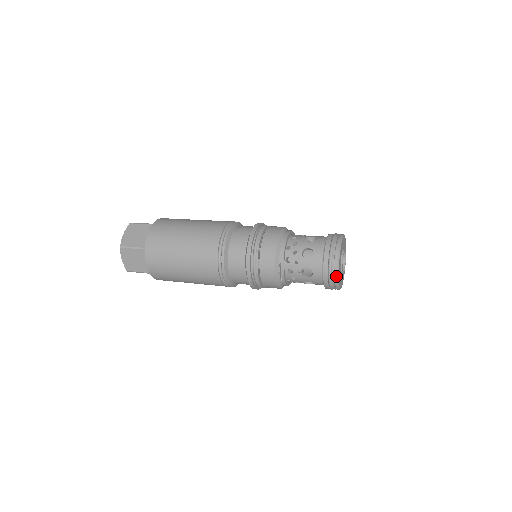
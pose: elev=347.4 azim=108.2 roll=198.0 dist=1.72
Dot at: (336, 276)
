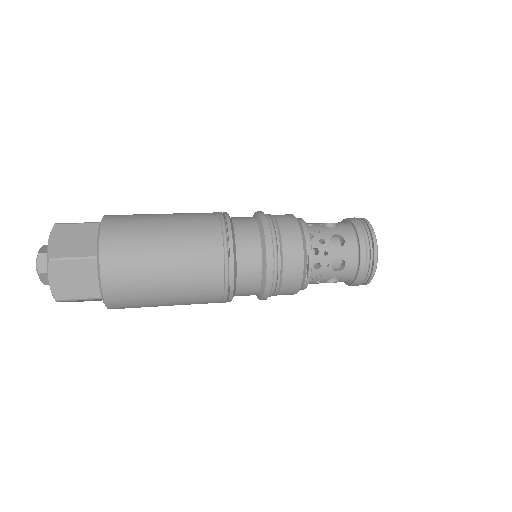
Dot at: (375, 264)
